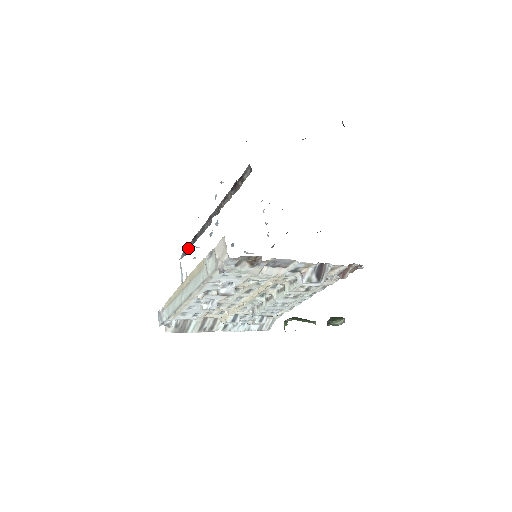
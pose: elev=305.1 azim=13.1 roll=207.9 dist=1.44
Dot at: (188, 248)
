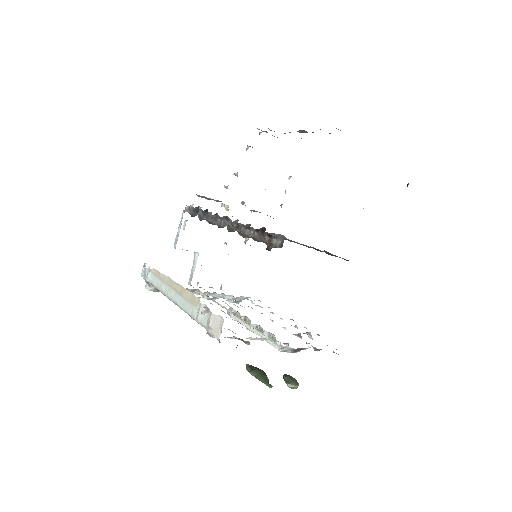
Dot at: (195, 211)
